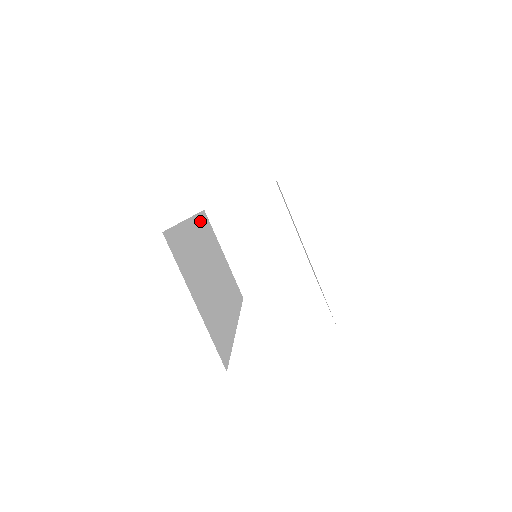
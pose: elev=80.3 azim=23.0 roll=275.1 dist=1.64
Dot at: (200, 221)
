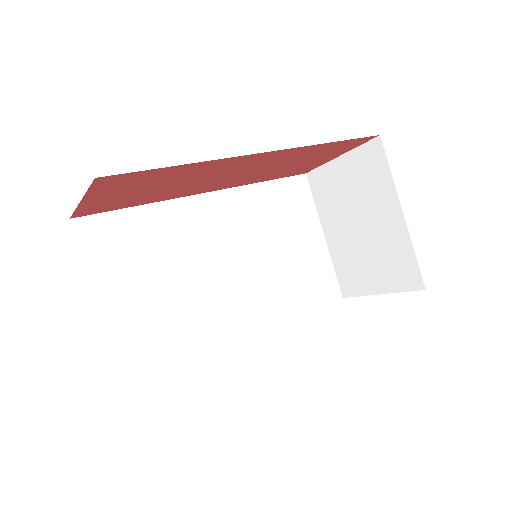
Dot at: (261, 192)
